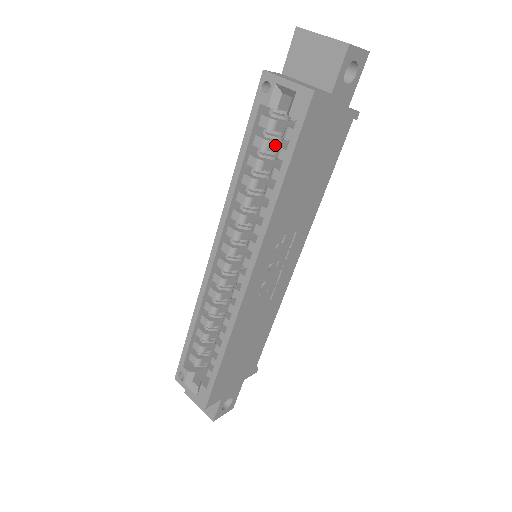
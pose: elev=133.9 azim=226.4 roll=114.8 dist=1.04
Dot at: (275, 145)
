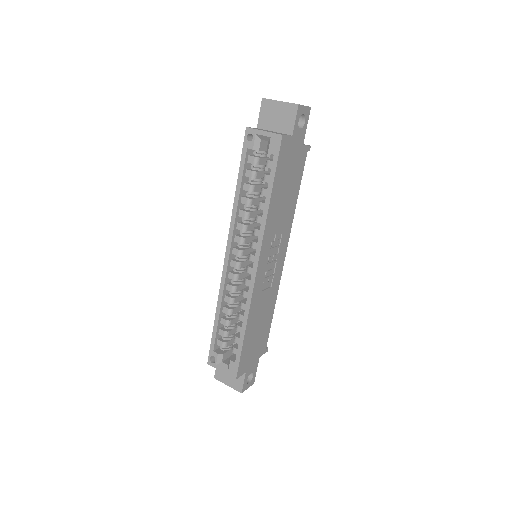
Dot at: (260, 174)
